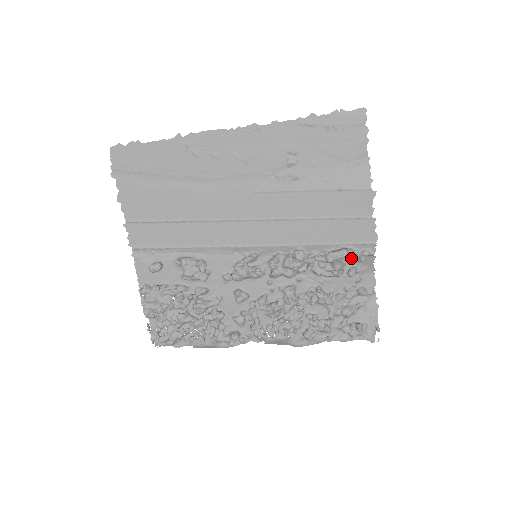
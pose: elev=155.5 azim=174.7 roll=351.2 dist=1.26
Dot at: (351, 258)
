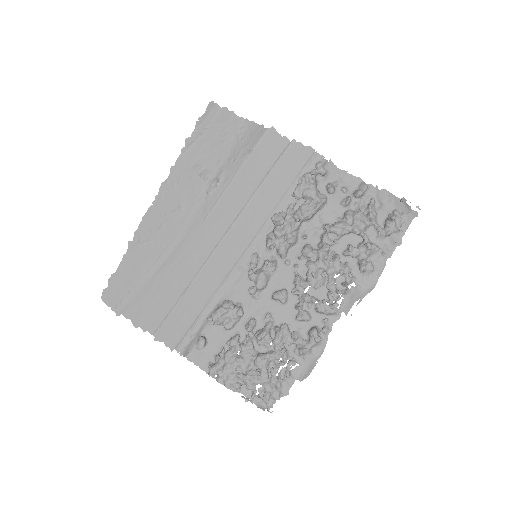
Dot at: (317, 181)
